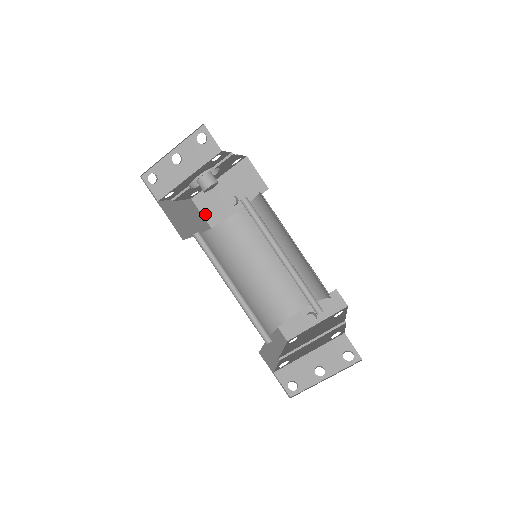
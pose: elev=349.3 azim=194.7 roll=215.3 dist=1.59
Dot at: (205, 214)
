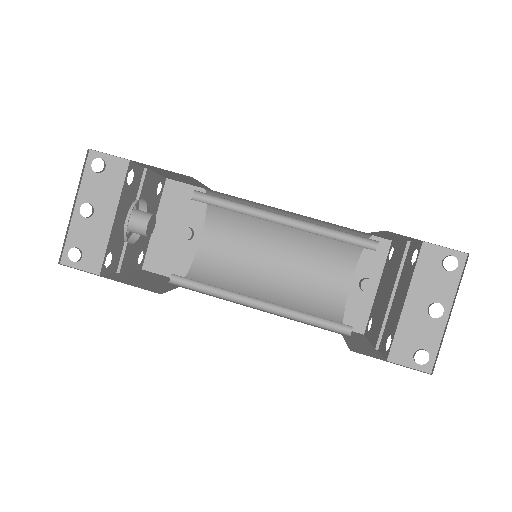
Dot at: (168, 273)
